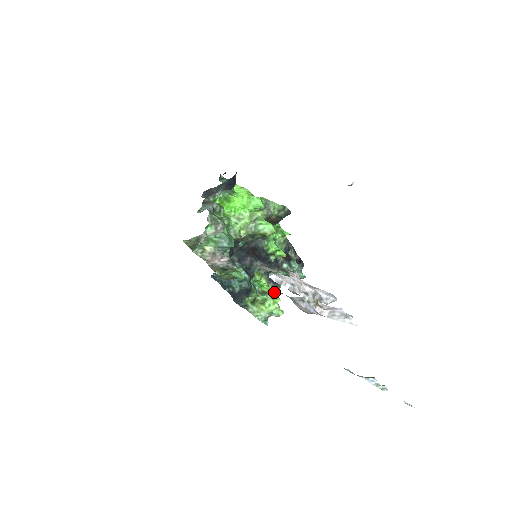
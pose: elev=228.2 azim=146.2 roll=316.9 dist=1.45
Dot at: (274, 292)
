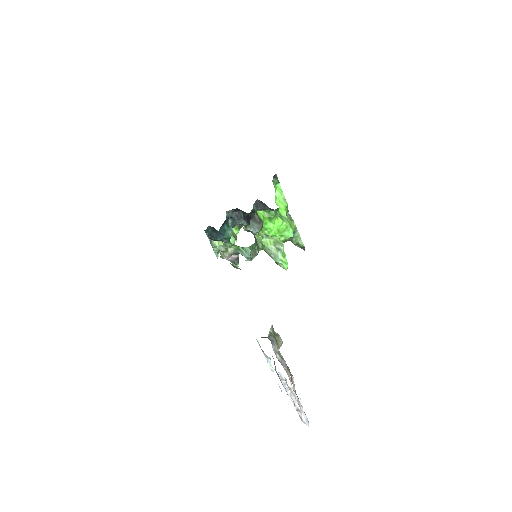
Dot at: (236, 231)
